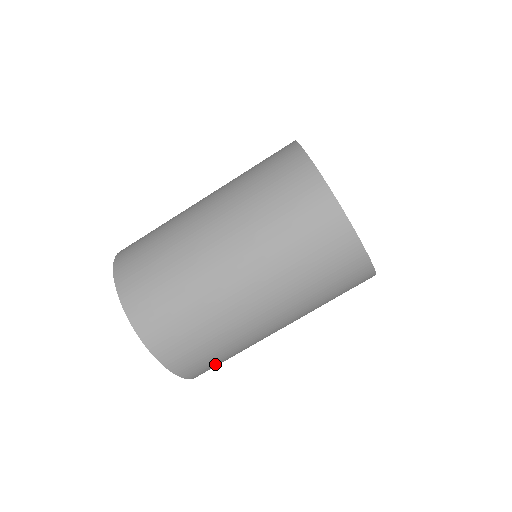
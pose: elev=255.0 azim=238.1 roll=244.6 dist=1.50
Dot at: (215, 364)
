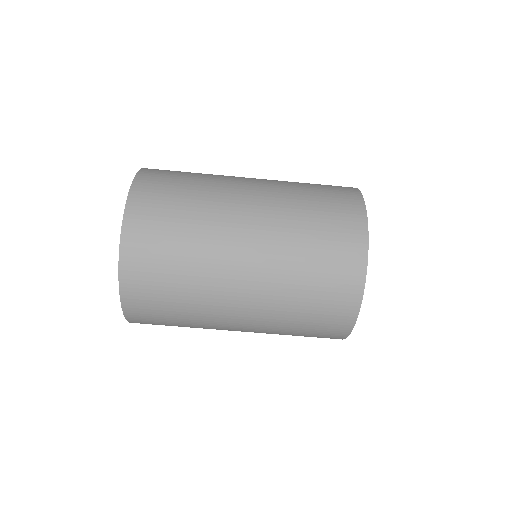
Dot at: (158, 320)
